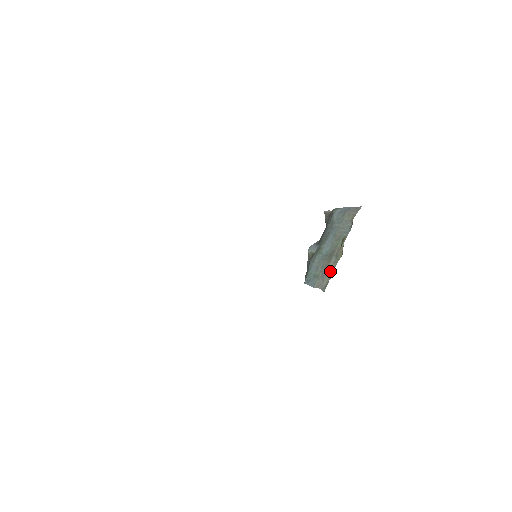
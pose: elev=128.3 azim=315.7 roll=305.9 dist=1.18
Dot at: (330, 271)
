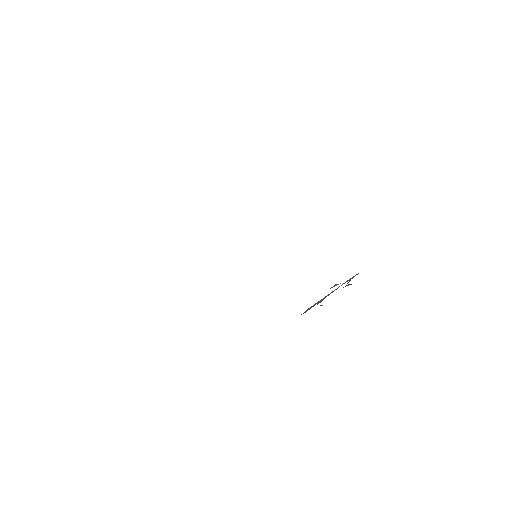
Dot at: occluded
